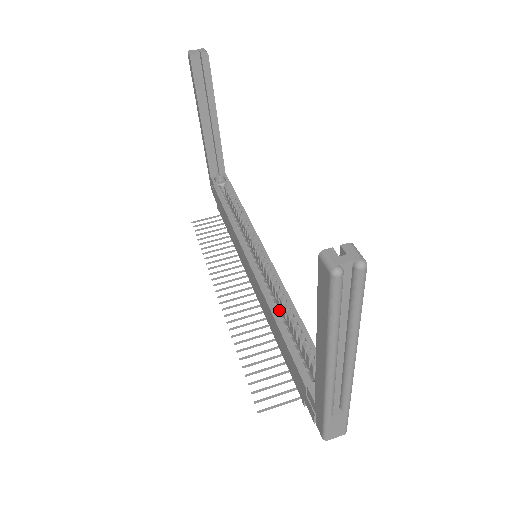
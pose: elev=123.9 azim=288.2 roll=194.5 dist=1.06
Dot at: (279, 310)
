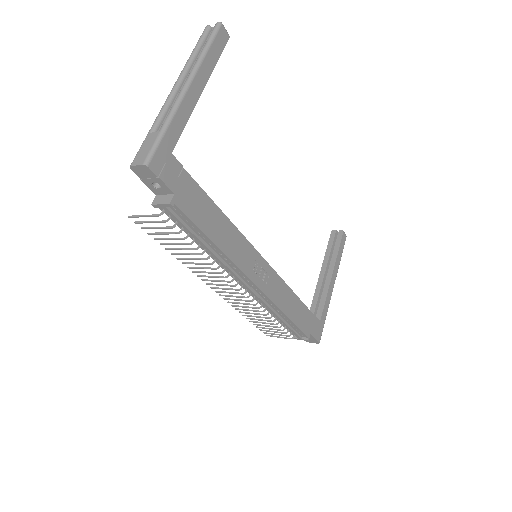
Dot at: occluded
